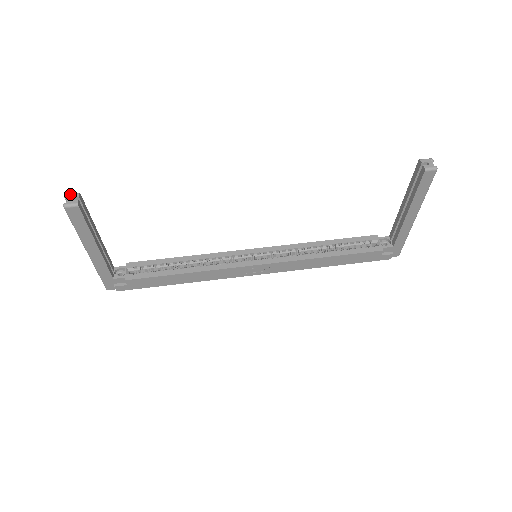
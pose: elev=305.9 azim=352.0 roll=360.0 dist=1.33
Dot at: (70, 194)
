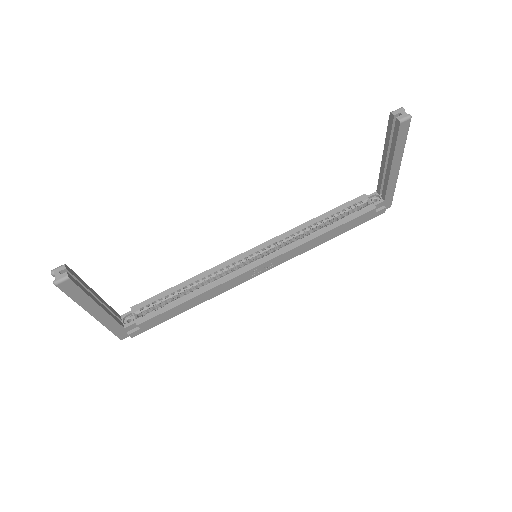
Dot at: (55, 269)
